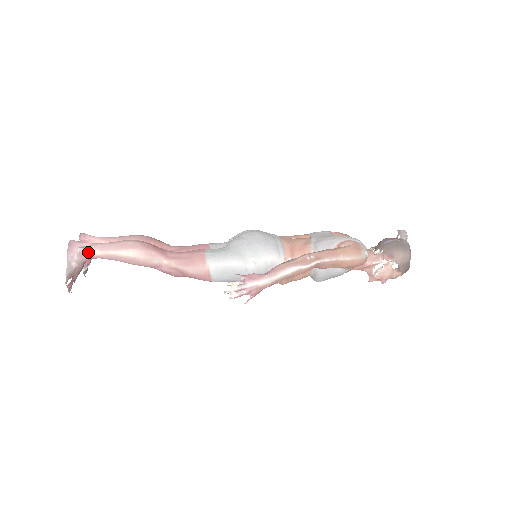
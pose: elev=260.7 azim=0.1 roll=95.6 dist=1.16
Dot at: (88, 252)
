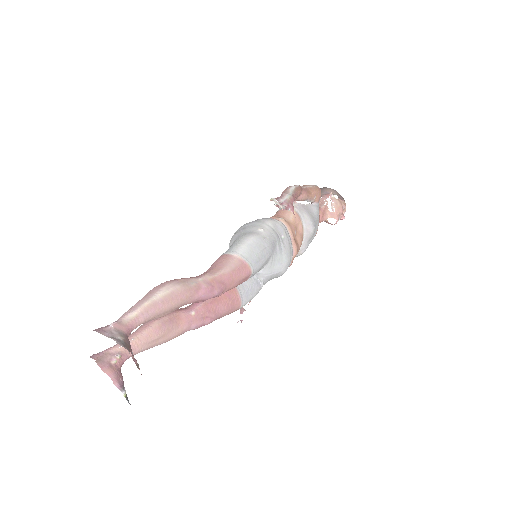
Dot at: (122, 322)
